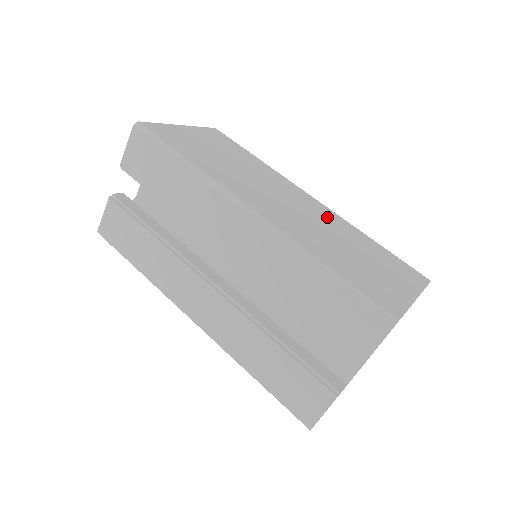
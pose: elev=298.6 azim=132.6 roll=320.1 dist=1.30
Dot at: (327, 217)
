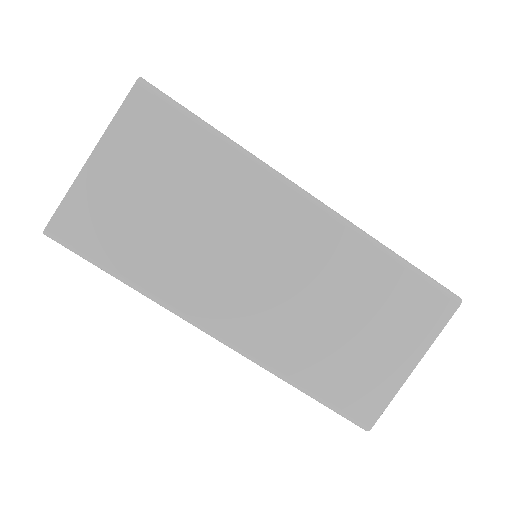
Dot at: (324, 255)
